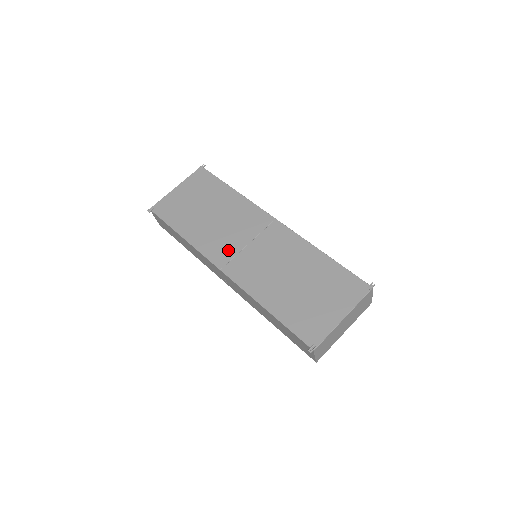
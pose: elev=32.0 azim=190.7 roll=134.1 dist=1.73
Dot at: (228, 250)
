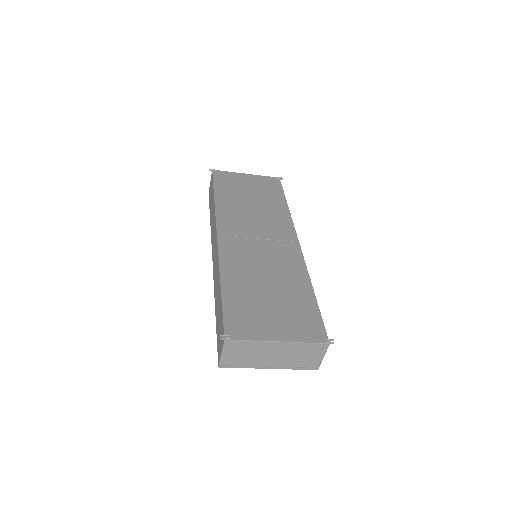
Dot at: (238, 230)
